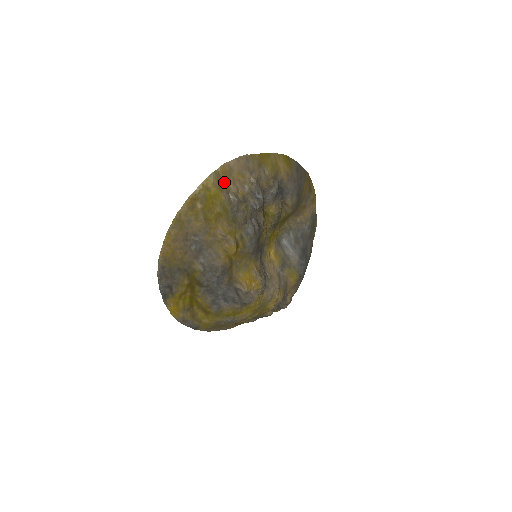
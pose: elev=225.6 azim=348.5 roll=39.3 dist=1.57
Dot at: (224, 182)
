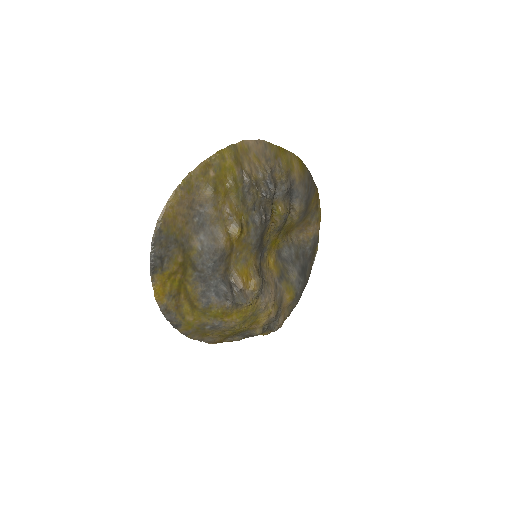
Dot at: (240, 158)
